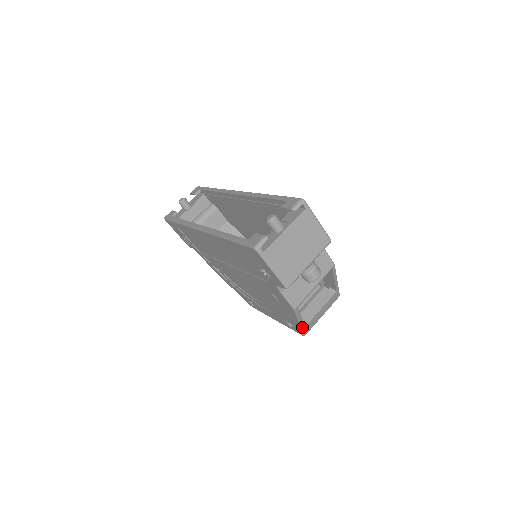
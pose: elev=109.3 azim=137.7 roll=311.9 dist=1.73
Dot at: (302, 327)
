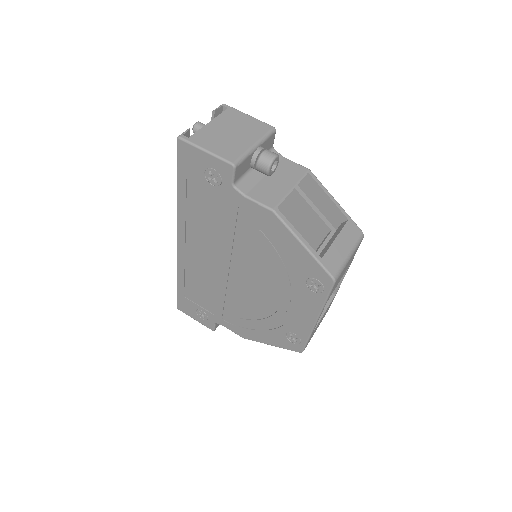
Dot at: (314, 256)
